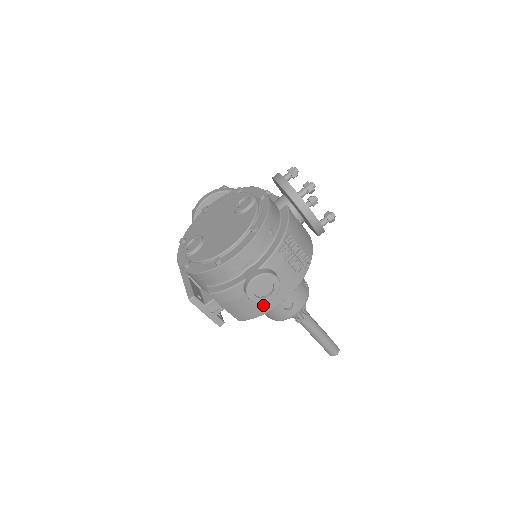
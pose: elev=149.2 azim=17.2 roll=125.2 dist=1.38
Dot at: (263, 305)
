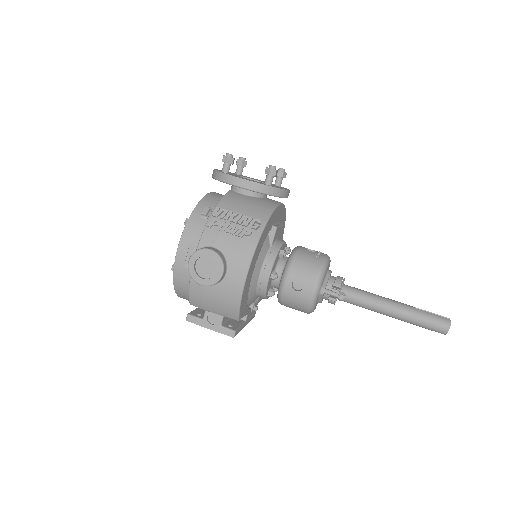
Dot at: (230, 288)
